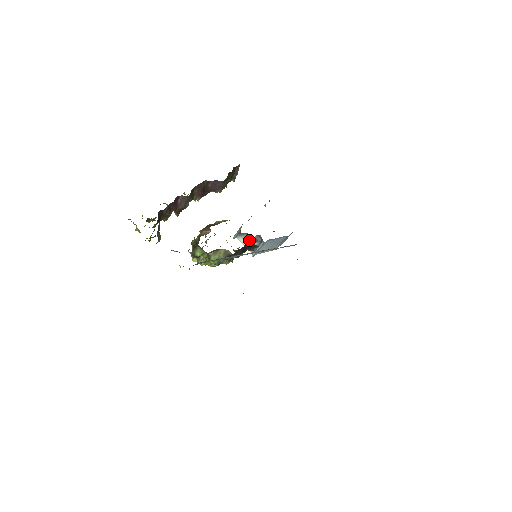
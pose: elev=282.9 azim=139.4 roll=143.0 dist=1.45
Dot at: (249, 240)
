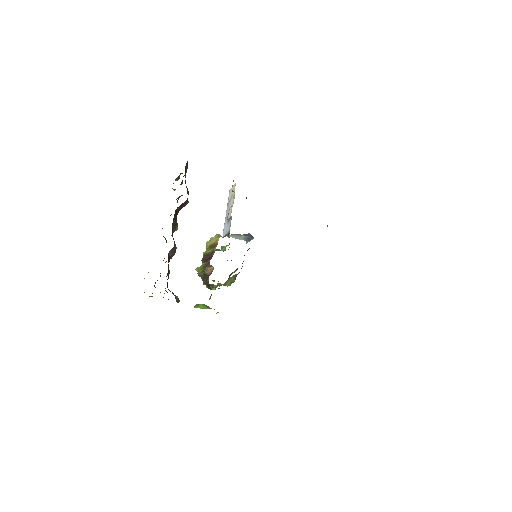
Dot at: (238, 236)
